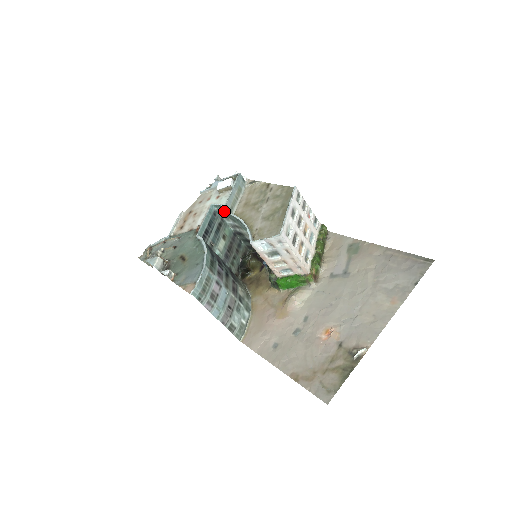
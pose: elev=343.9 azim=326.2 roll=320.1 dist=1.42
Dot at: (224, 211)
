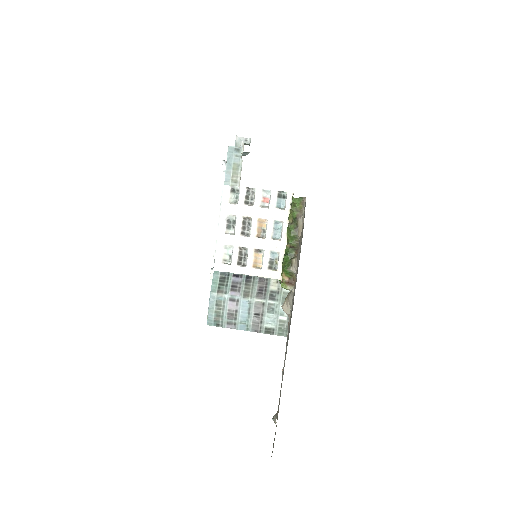
Dot at: occluded
